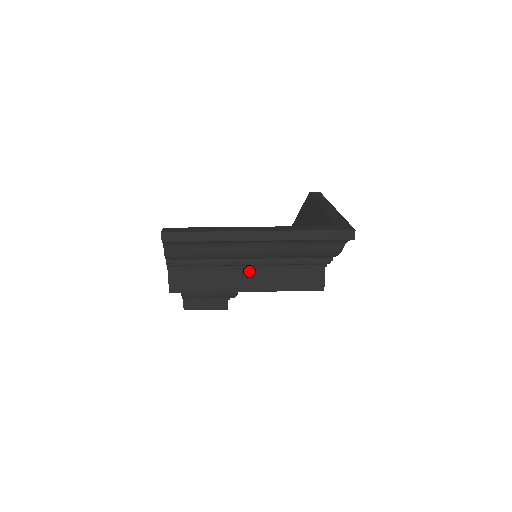
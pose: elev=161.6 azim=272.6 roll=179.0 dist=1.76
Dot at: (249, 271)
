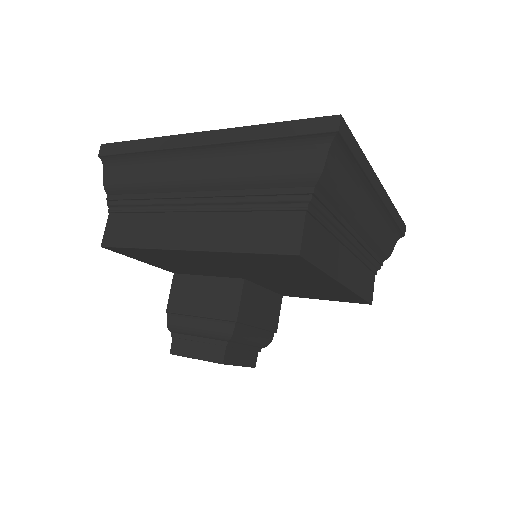
Dot at: (196, 217)
